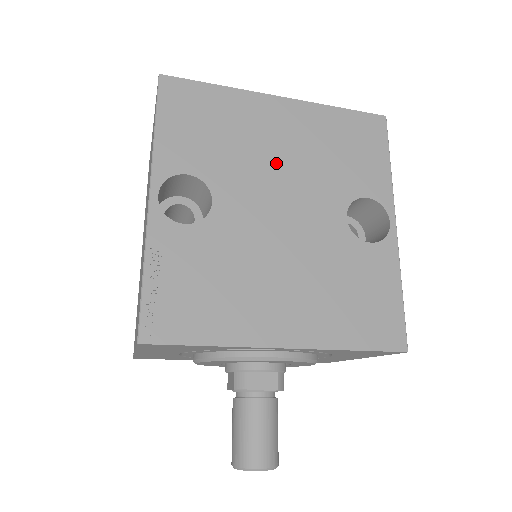
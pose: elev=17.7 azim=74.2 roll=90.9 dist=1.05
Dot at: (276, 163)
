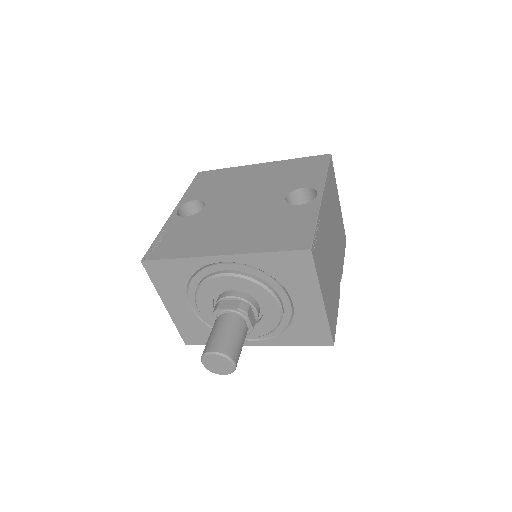
Dot at: (247, 187)
